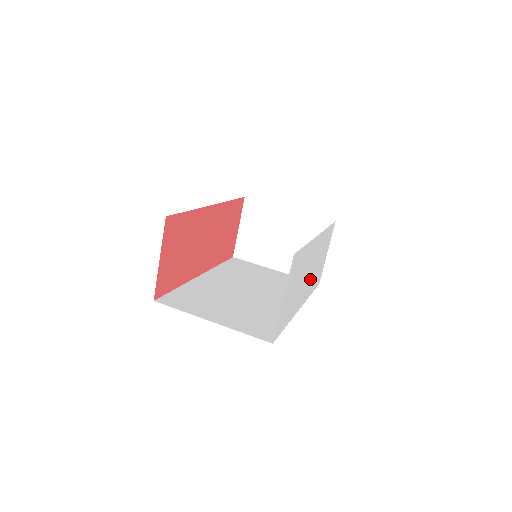
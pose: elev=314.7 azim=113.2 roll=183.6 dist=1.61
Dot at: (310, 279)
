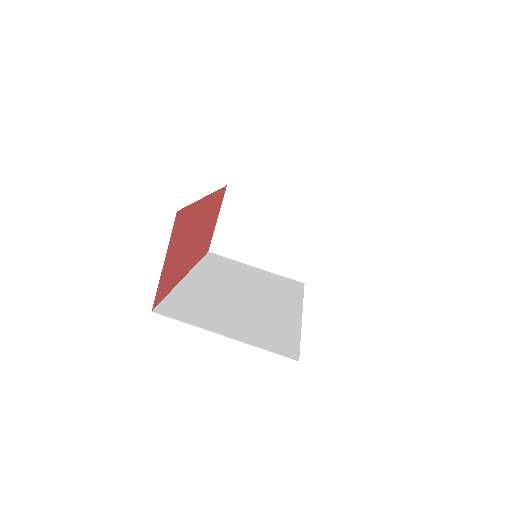
Dot at: occluded
